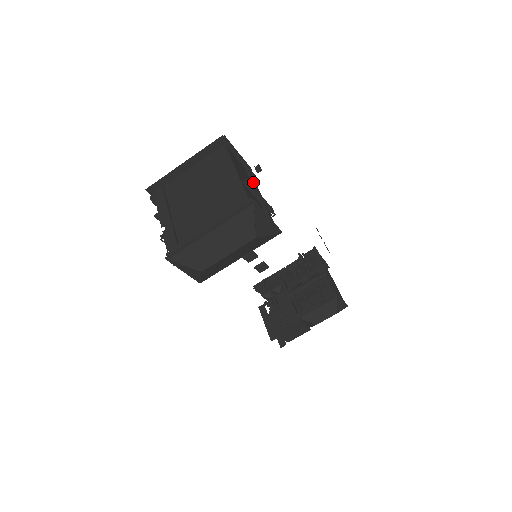
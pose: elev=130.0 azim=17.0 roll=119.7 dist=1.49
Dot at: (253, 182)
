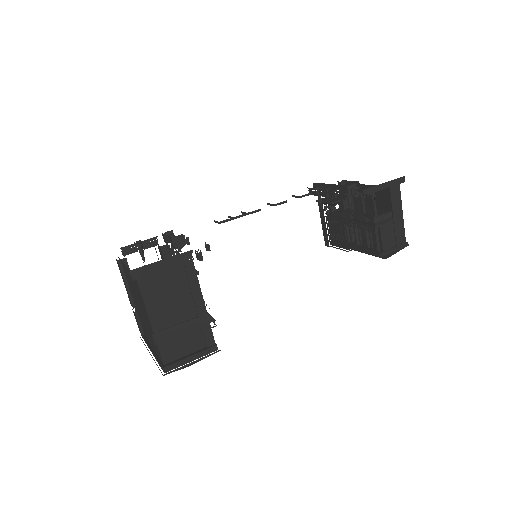
Dot at: (190, 287)
